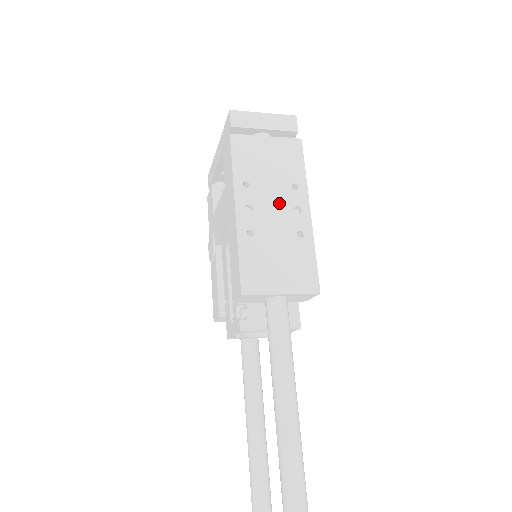
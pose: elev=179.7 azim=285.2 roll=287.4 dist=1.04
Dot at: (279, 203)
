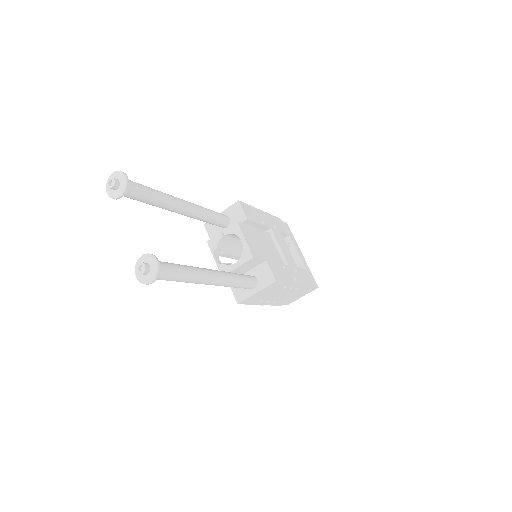
Dot at: occluded
